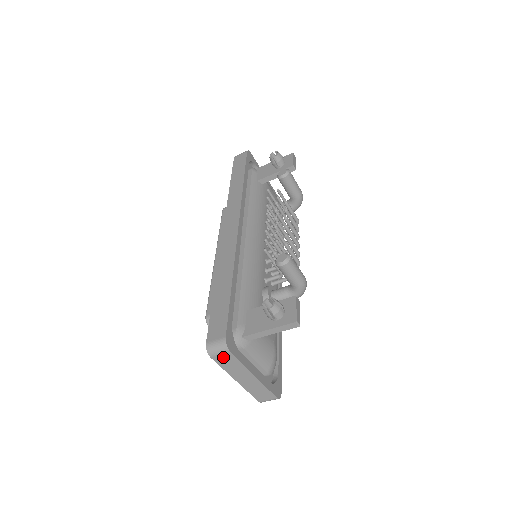
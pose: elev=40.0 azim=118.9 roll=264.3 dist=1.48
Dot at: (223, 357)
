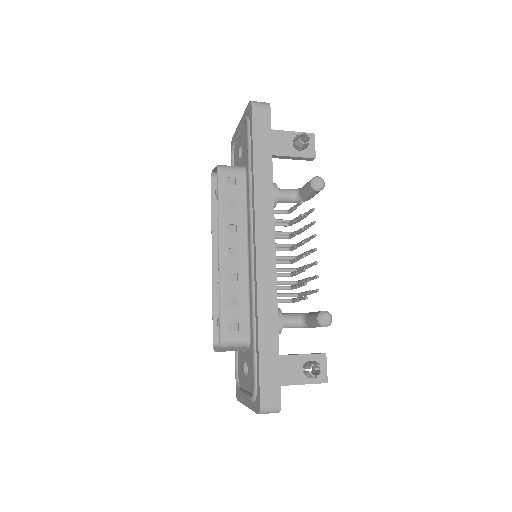
Dot at: occluded
